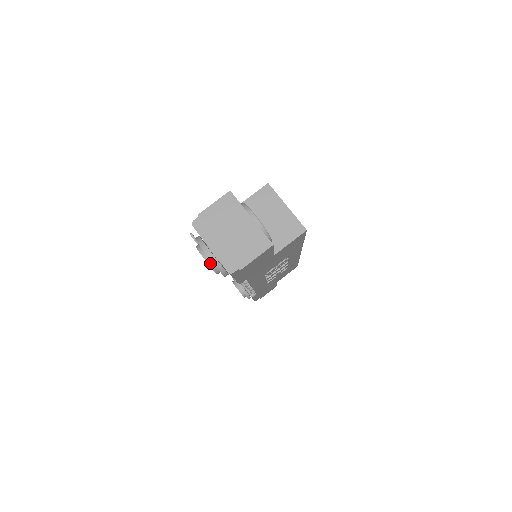
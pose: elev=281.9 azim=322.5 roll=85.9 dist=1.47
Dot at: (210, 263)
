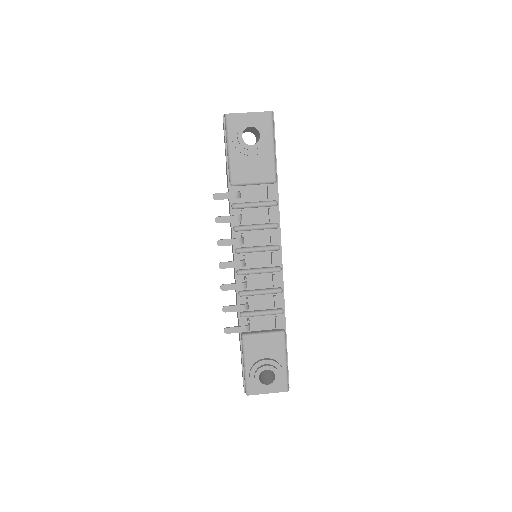
Dot at: (256, 123)
